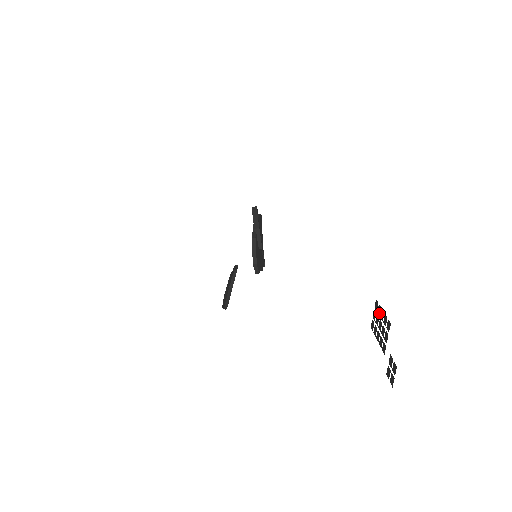
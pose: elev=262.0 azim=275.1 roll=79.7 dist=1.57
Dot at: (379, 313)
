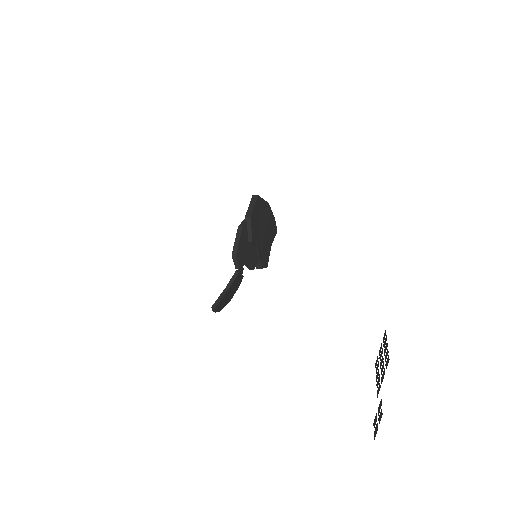
Dot at: (384, 346)
